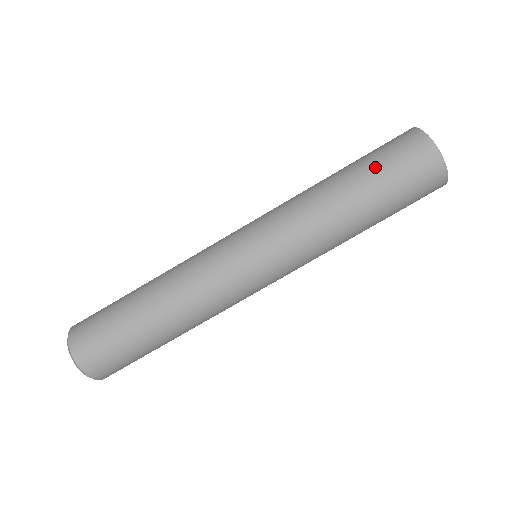
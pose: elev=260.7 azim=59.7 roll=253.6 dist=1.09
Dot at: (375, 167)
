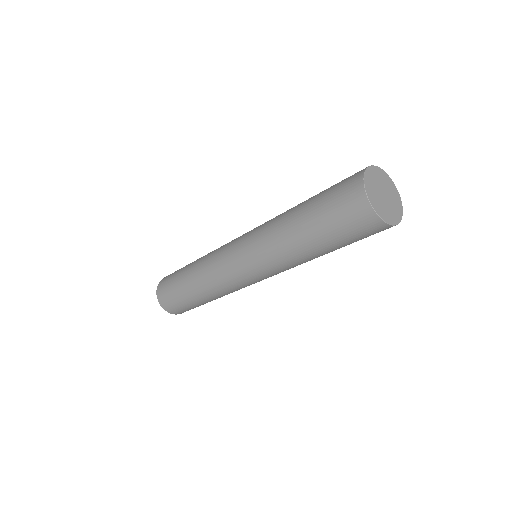
Dot at: (320, 212)
